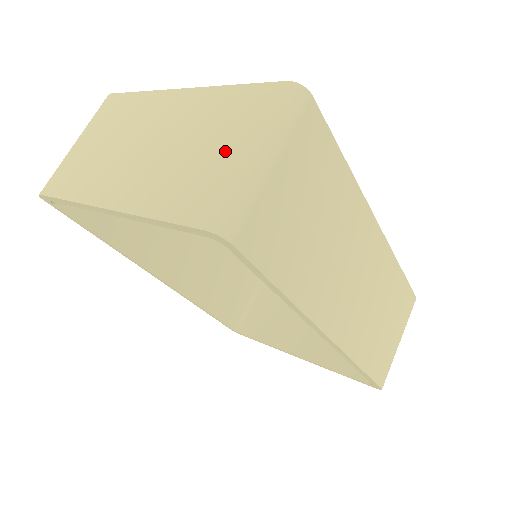
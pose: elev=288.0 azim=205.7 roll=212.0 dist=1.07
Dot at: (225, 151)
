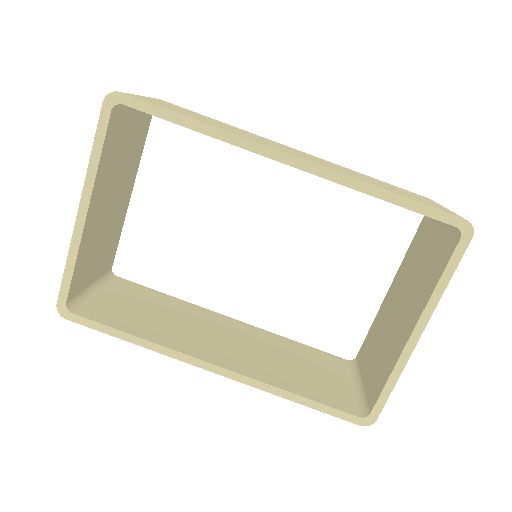
Dot at: occluded
